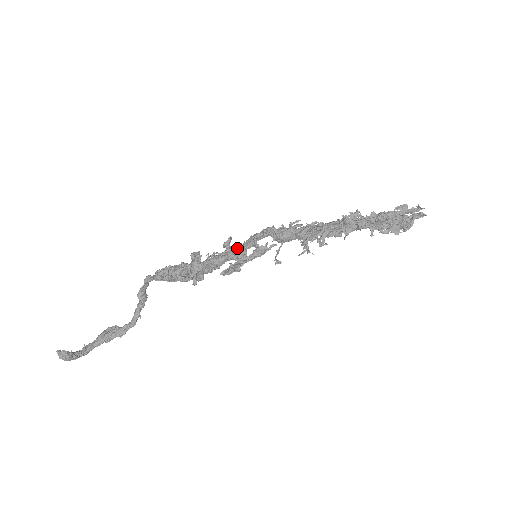
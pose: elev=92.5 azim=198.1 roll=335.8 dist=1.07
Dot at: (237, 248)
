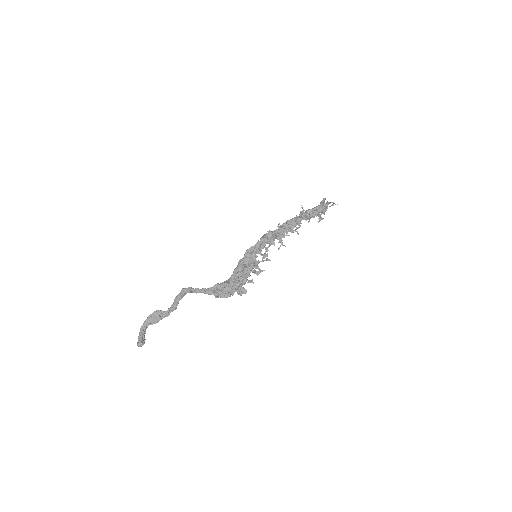
Dot at: (255, 263)
